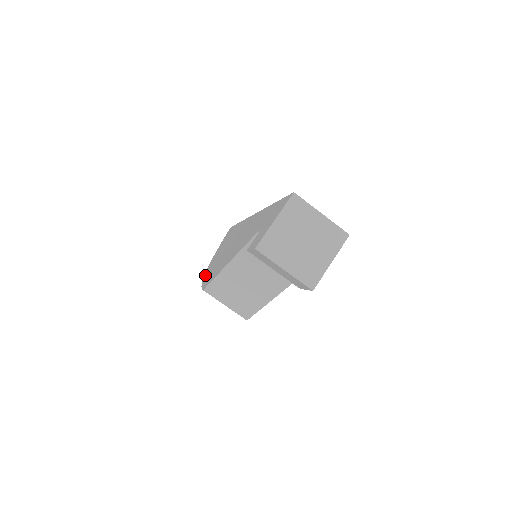
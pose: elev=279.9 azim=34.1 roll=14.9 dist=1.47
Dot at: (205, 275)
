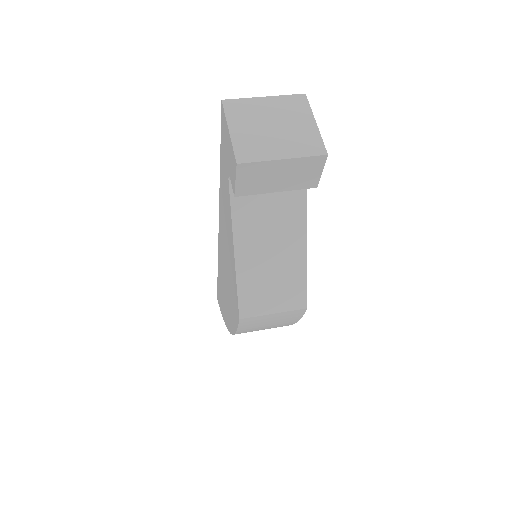
Dot at: occluded
